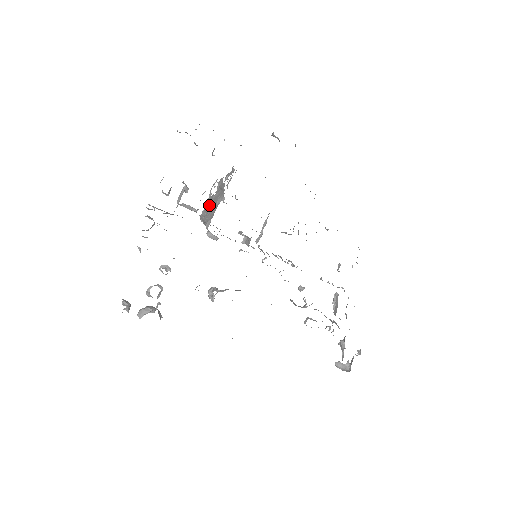
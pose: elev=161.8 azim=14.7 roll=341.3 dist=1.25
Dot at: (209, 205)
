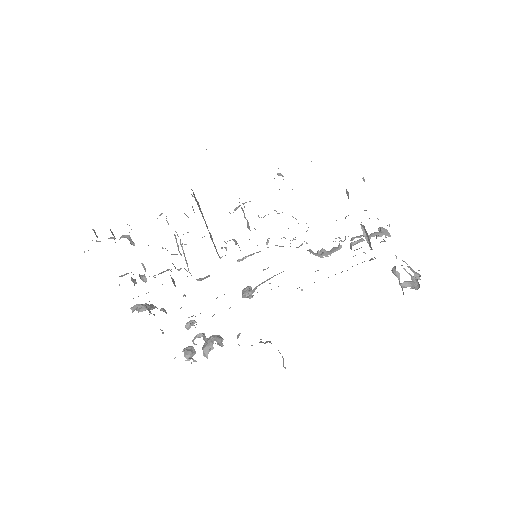
Dot at: occluded
